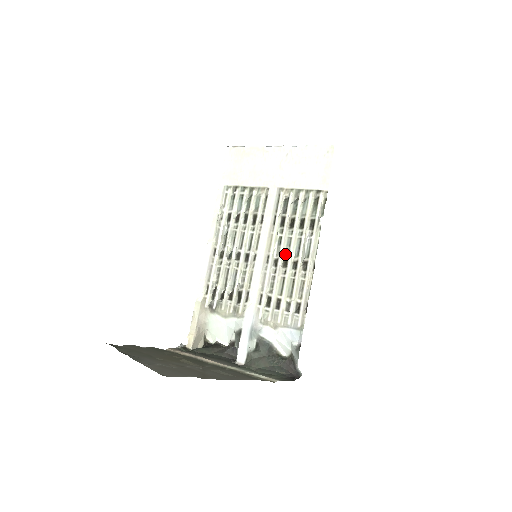
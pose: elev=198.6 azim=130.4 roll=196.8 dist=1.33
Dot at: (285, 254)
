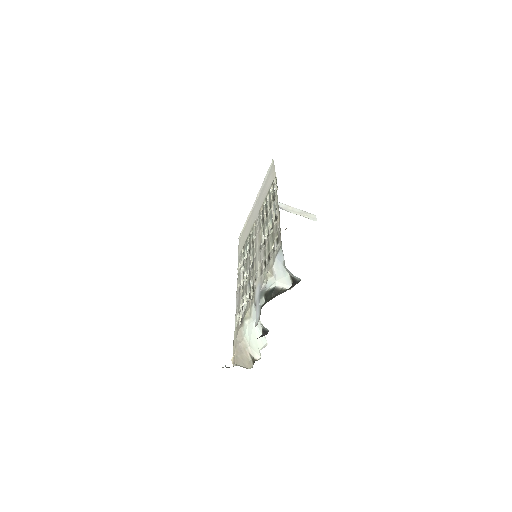
Dot at: (267, 230)
